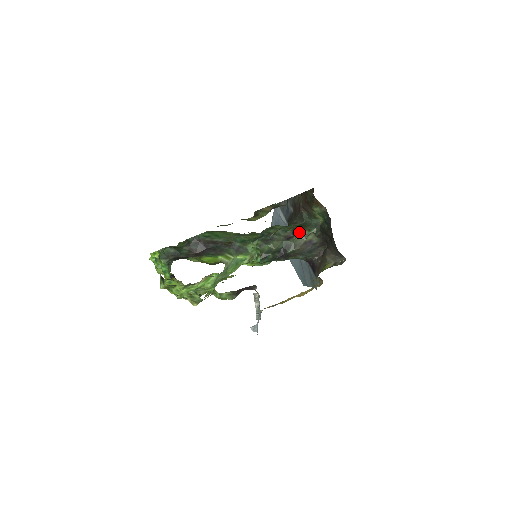
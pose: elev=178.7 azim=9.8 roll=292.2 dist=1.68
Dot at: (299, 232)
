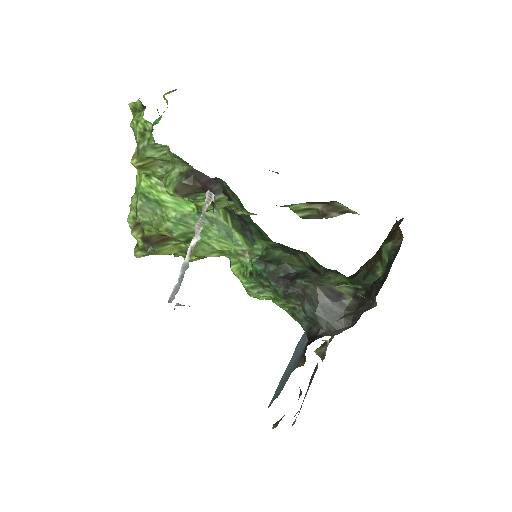
Dot at: (336, 273)
